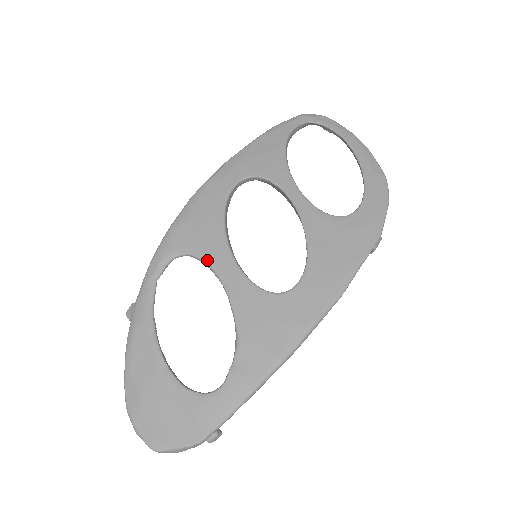
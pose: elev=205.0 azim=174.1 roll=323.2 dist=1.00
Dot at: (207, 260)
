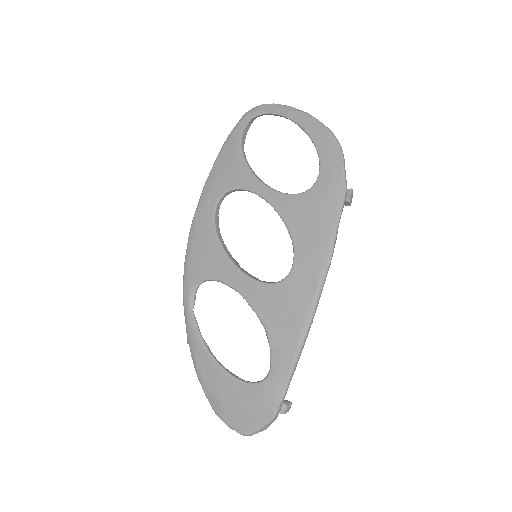
Dot at: (219, 279)
